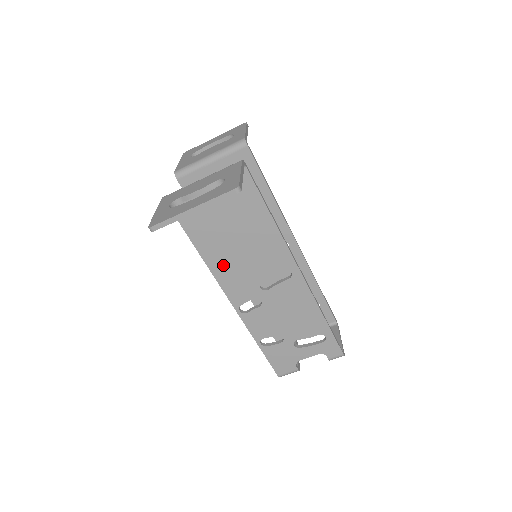
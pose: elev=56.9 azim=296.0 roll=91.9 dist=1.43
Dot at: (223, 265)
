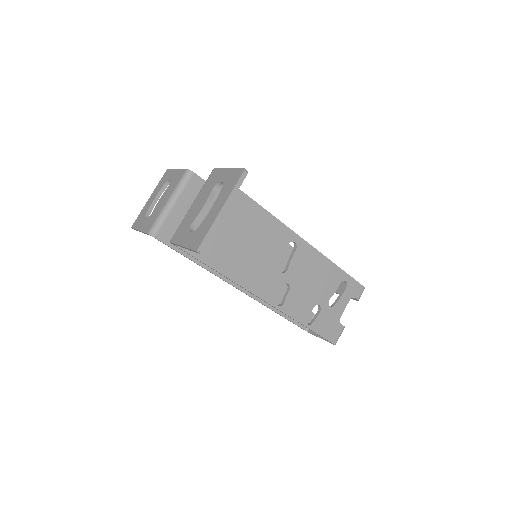
Dot at: (245, 272)
